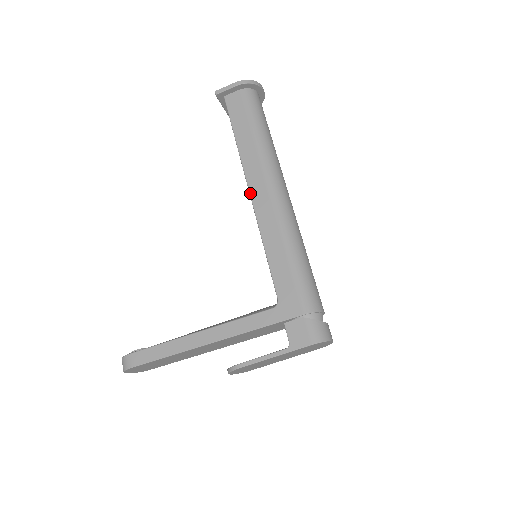
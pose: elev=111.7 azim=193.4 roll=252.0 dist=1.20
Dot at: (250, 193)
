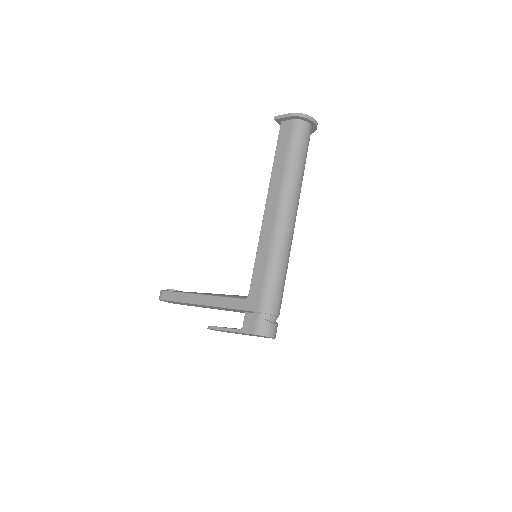
Dot at: (265, 209)
